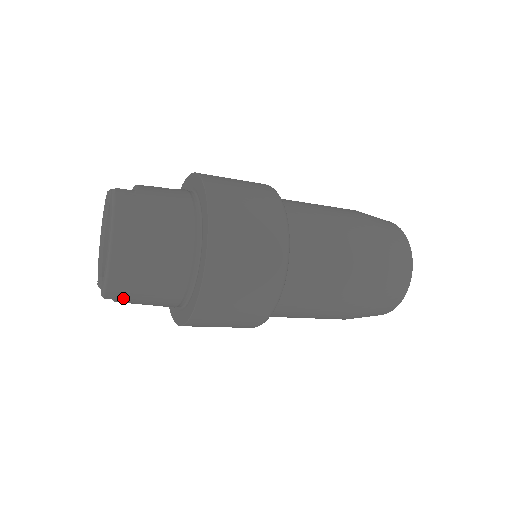
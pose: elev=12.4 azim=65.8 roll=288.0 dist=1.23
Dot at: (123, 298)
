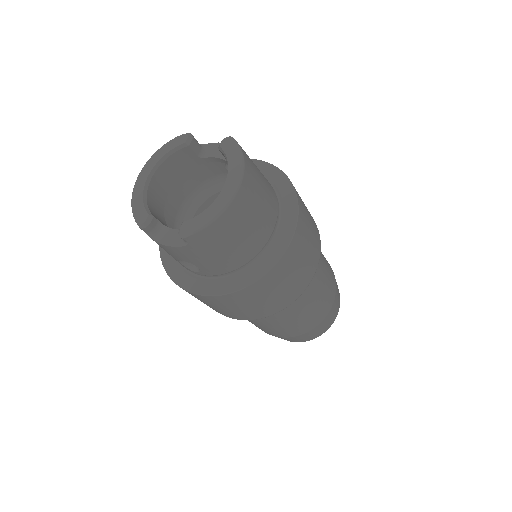
Dot at: (200, 245)
